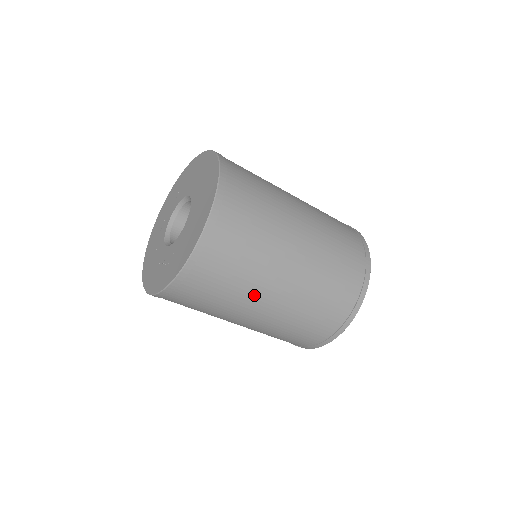
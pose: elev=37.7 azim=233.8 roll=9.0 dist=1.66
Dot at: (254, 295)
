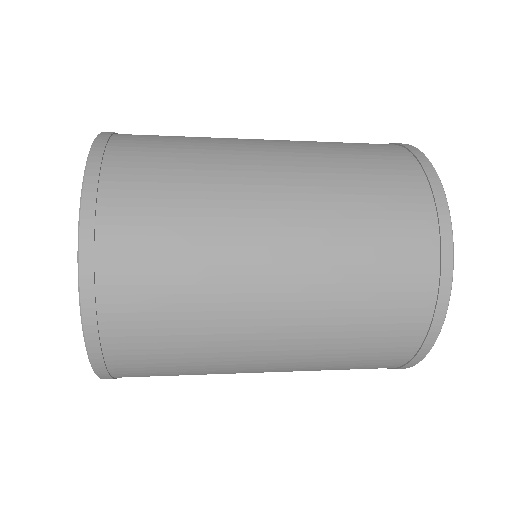
Dot at: (232, 342)
